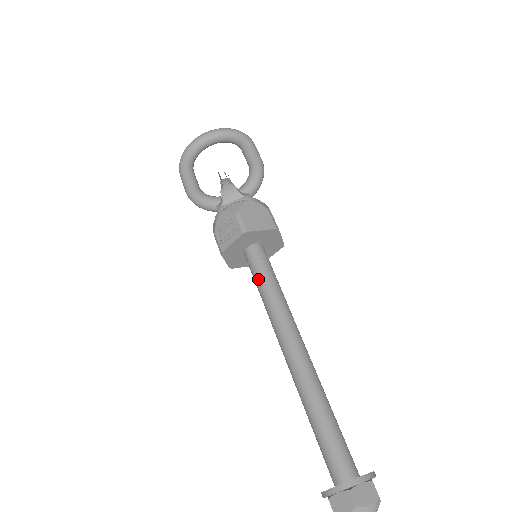
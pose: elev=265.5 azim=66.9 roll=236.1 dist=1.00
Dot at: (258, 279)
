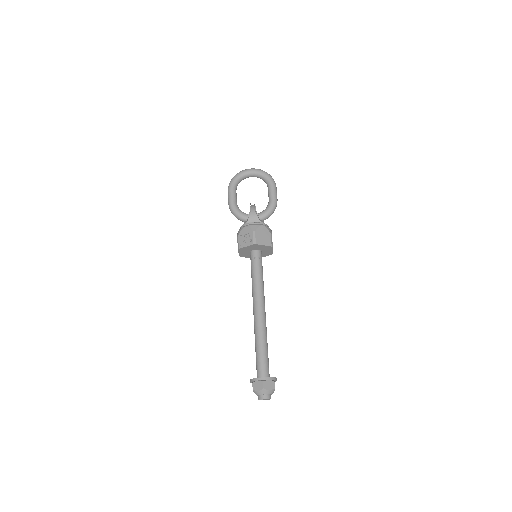
Dot at: (253, 270)
